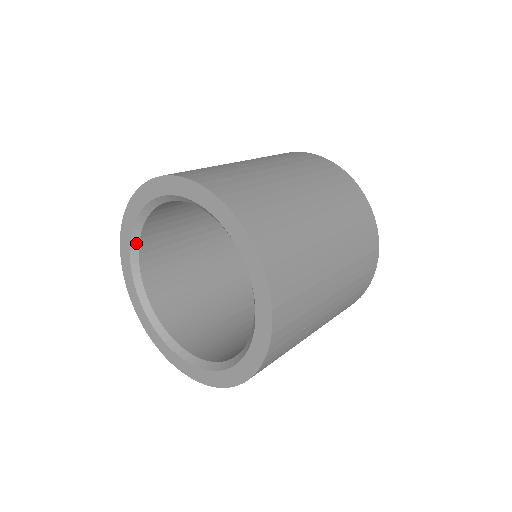
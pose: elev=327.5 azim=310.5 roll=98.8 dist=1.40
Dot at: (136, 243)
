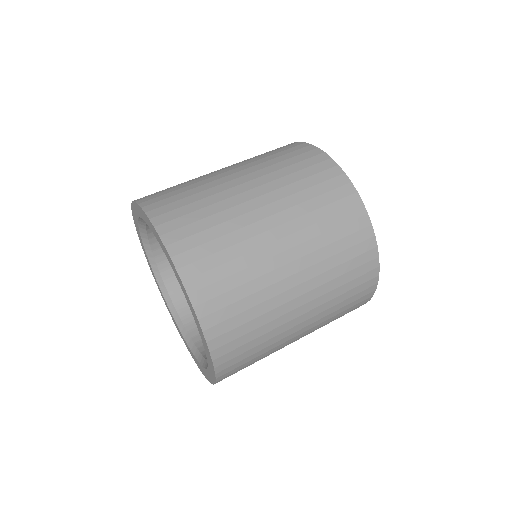
Dot at: occluded
